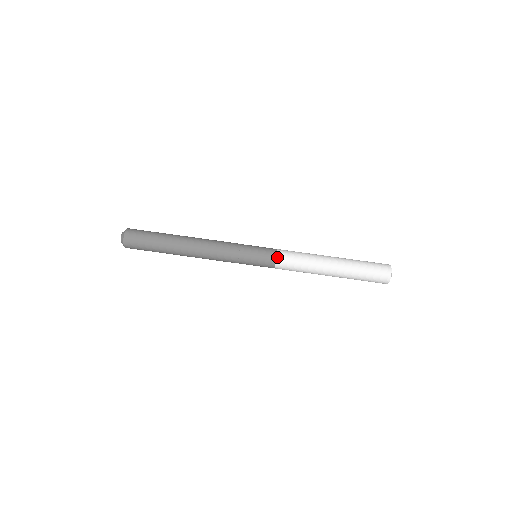
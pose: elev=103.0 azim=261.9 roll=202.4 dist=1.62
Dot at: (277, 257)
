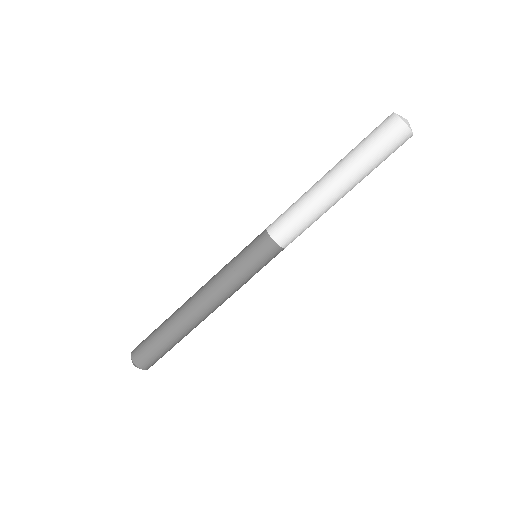
Dot at: (277, 242)
